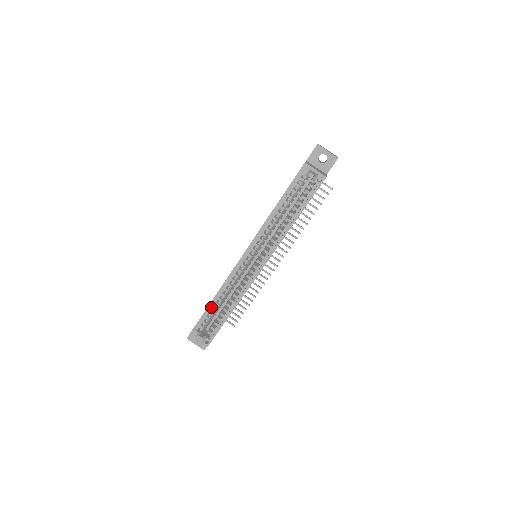
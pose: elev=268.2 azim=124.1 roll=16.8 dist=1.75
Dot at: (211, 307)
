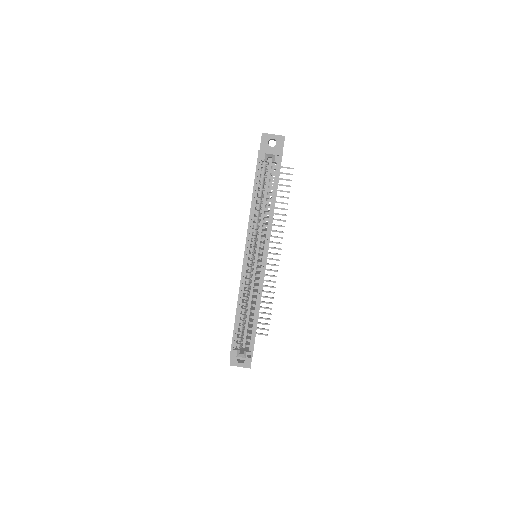
Dot at: (238, 321)
